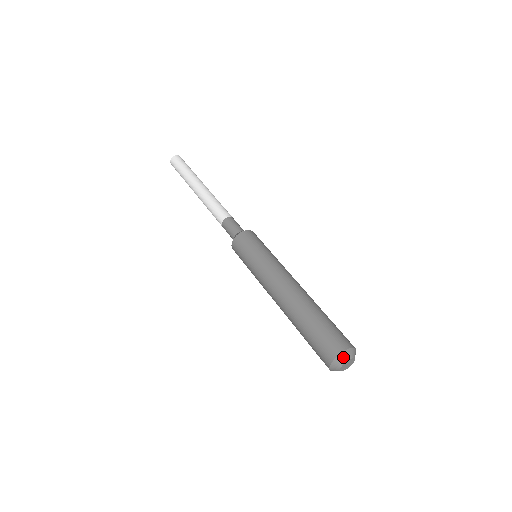
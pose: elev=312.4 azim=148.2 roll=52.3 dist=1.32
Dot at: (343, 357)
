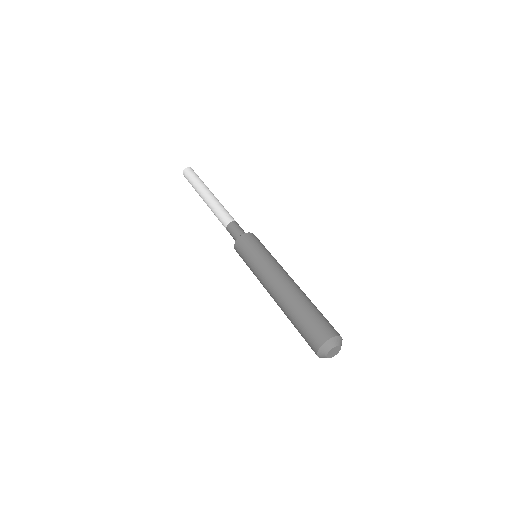
Dot at: (322, 351)
